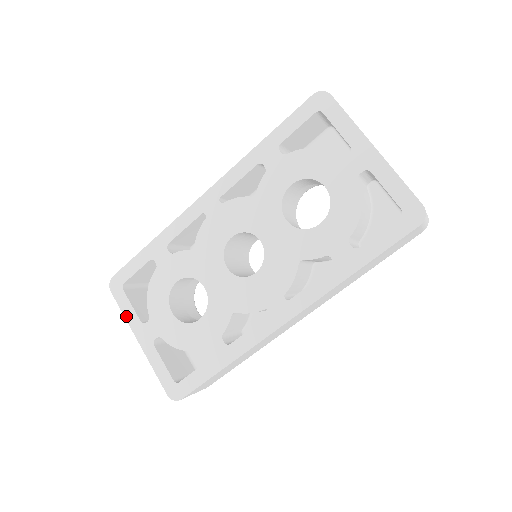
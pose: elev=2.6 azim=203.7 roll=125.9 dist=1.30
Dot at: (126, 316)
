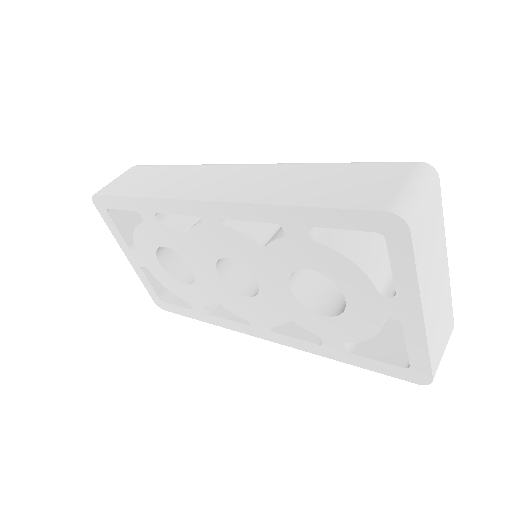
Dot at: (113, 233)
